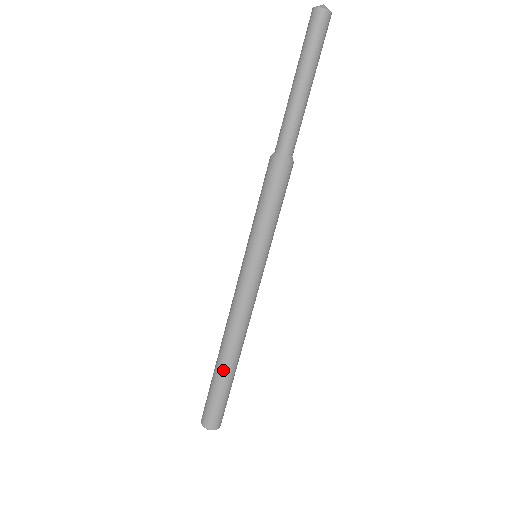
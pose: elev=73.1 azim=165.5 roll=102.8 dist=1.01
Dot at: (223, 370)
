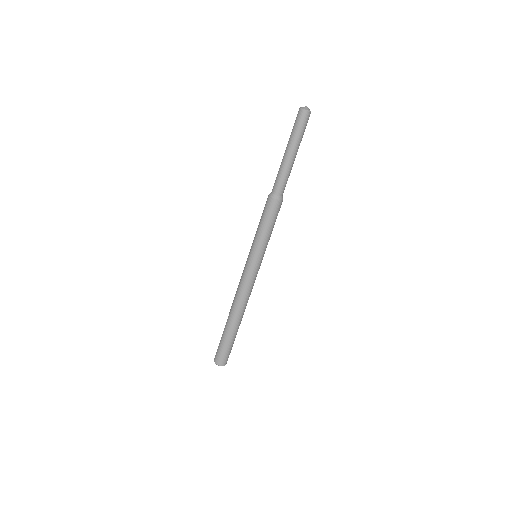
Dot at: (237, 328)
